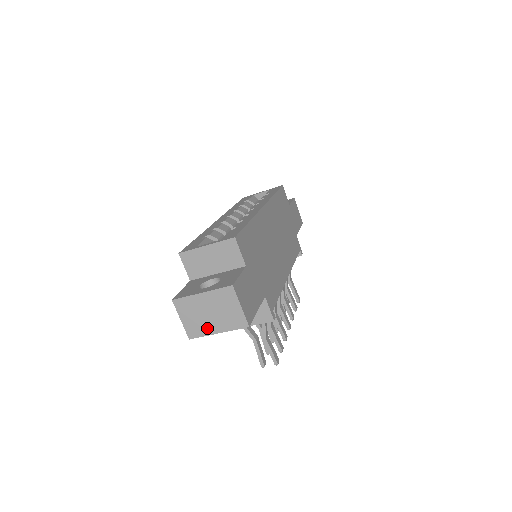
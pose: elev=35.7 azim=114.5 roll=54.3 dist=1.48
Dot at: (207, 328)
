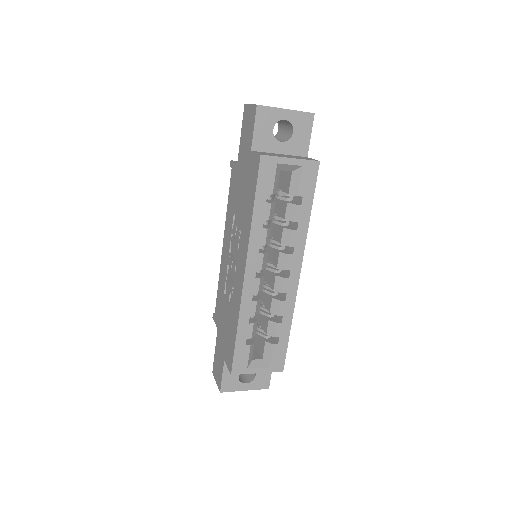
Dot at: occluded
